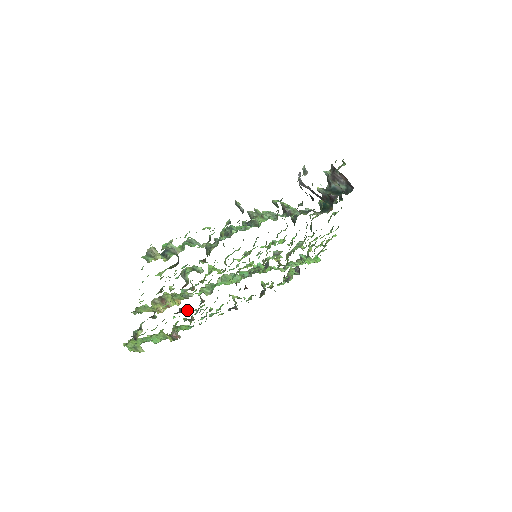
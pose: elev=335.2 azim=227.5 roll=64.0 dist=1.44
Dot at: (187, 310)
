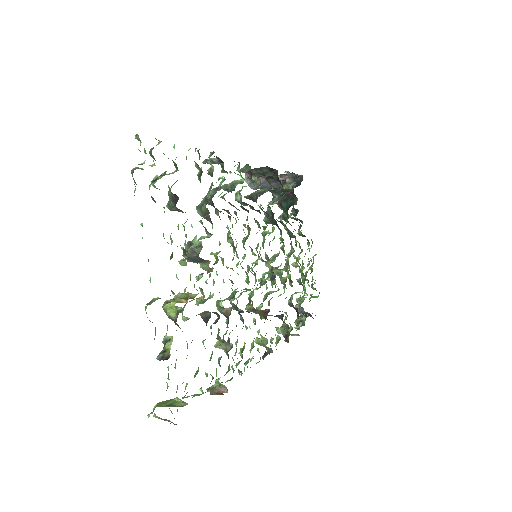
Dot at: (216, 322)
